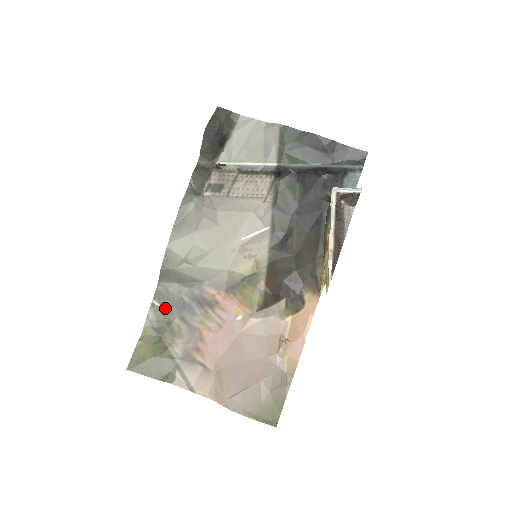
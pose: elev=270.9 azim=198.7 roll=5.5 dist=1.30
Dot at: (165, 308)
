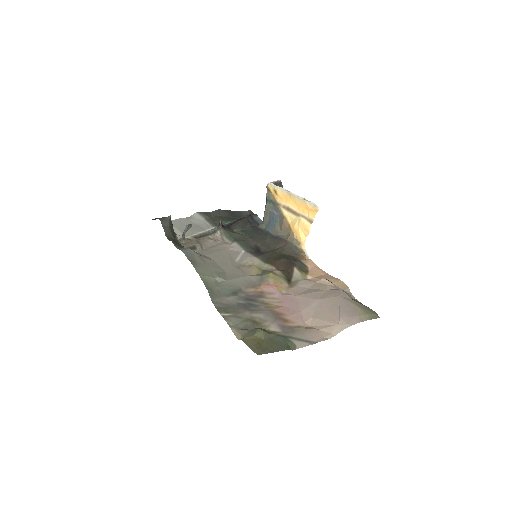
Dot at: (234, 313)
